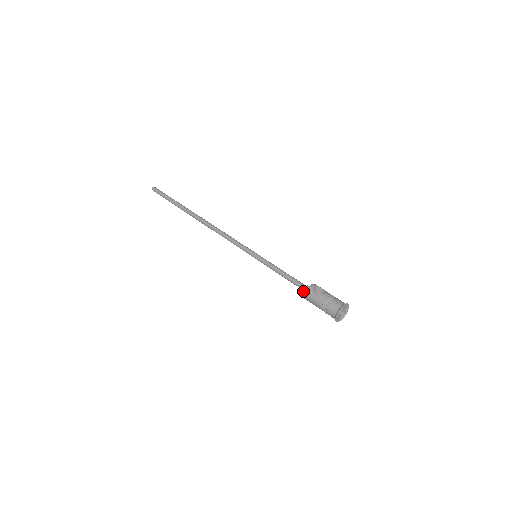
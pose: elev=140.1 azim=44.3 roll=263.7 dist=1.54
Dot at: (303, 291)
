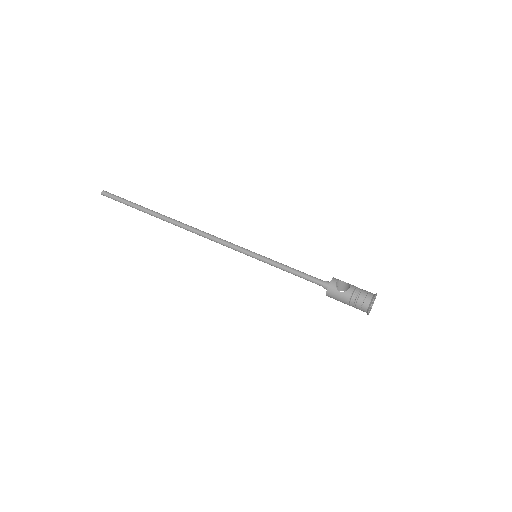
Dot at: occluded
